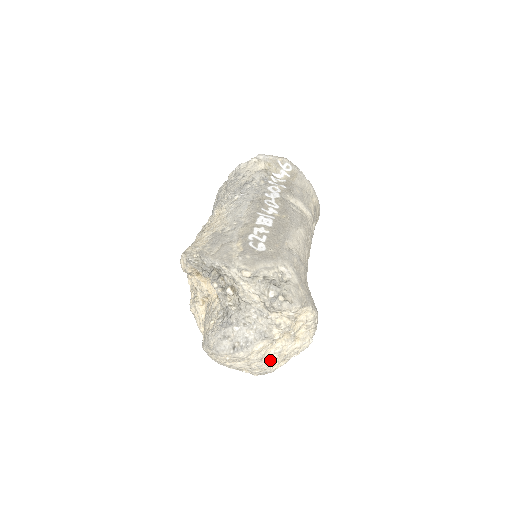
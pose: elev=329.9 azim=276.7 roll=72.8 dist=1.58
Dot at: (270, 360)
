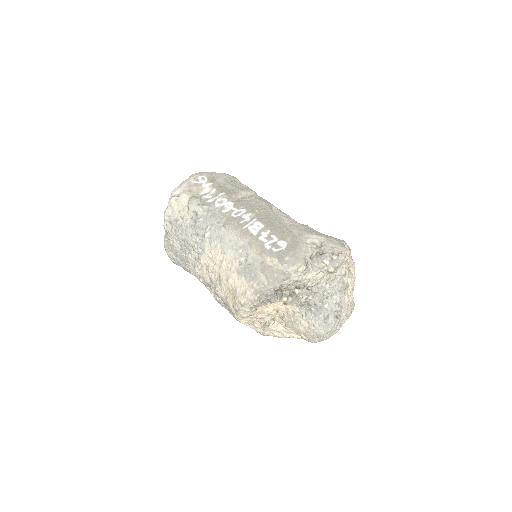
Dot at: (352, 299)
